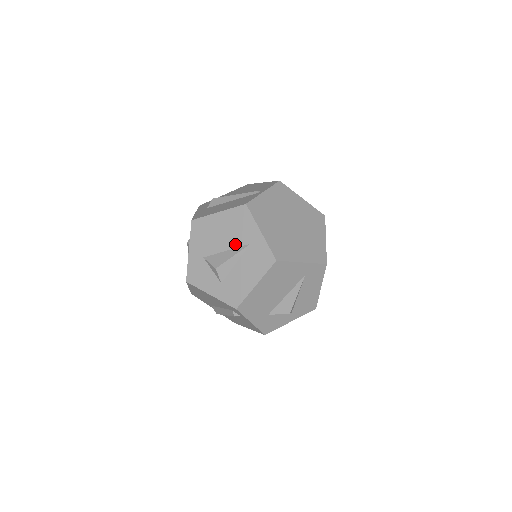
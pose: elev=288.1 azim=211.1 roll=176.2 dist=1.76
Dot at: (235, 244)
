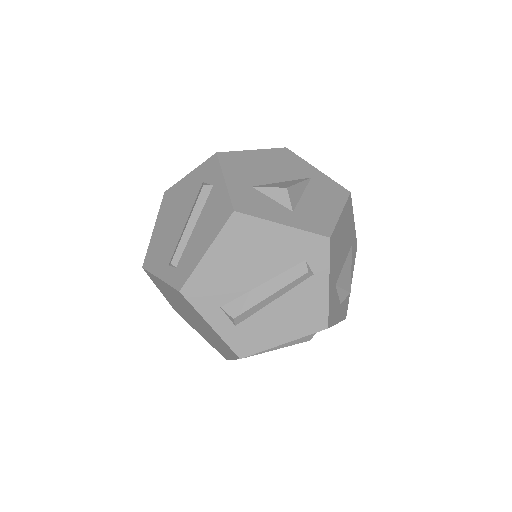
Dot at: (292, 177)
